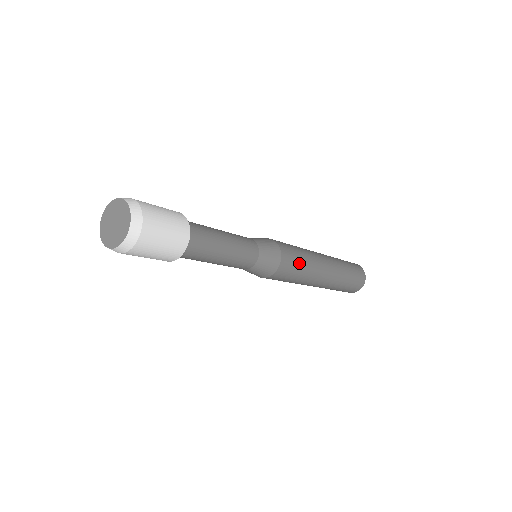
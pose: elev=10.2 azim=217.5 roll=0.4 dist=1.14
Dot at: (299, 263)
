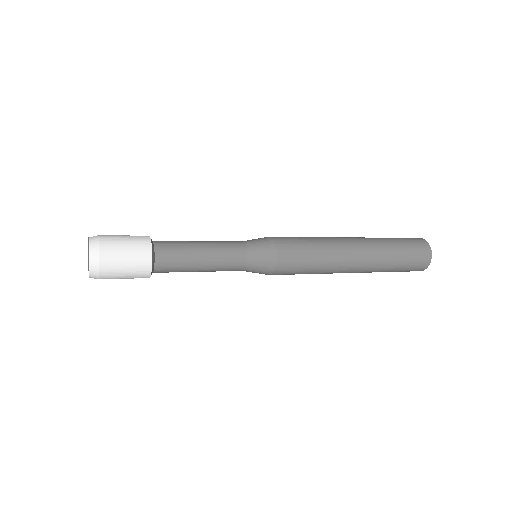
Dot at: (306, 256)
